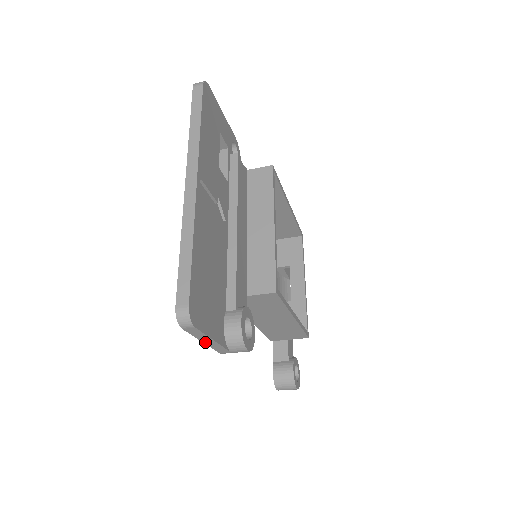
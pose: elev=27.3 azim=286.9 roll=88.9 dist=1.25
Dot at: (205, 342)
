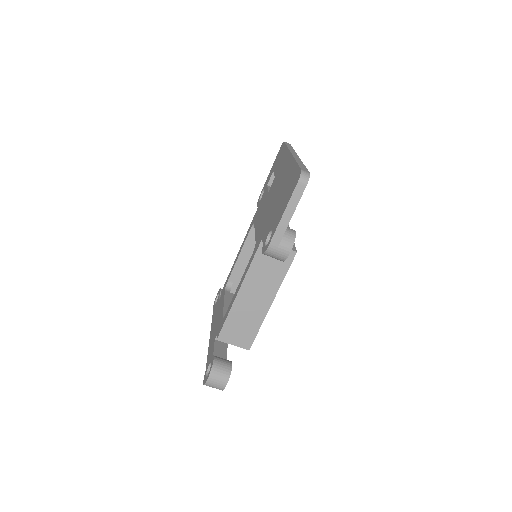
Dot at: (284, 216)
